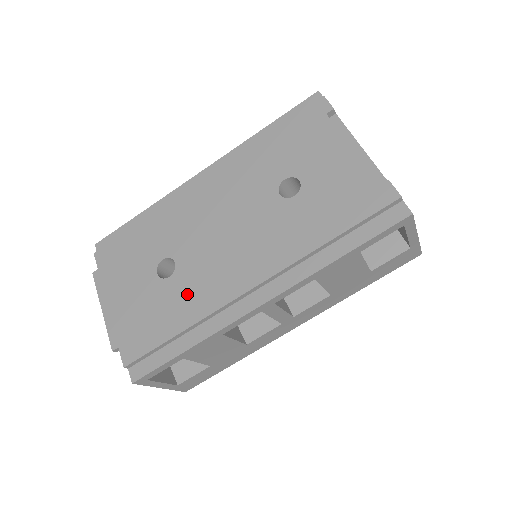
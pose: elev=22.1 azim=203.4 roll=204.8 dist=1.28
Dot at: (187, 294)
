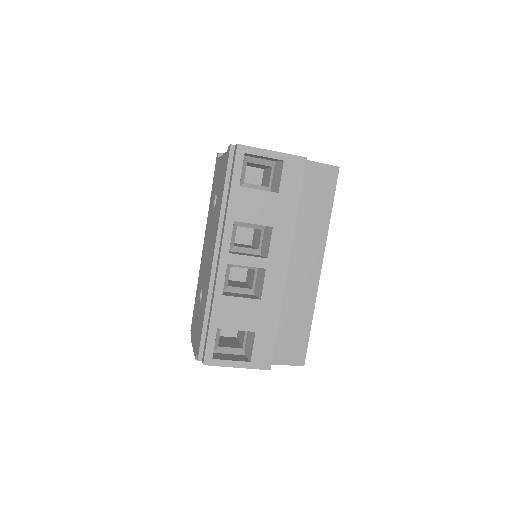
Dot at: (204, 294)
